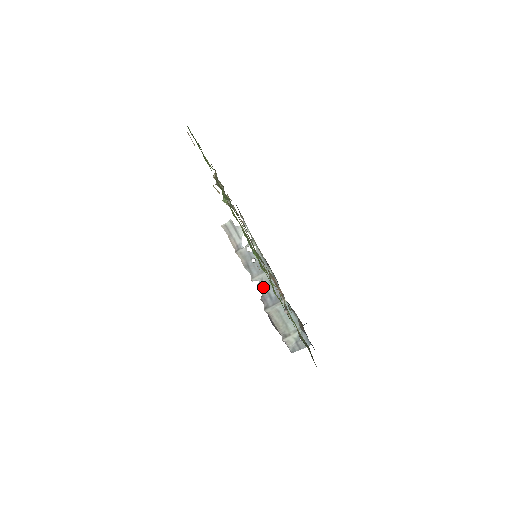
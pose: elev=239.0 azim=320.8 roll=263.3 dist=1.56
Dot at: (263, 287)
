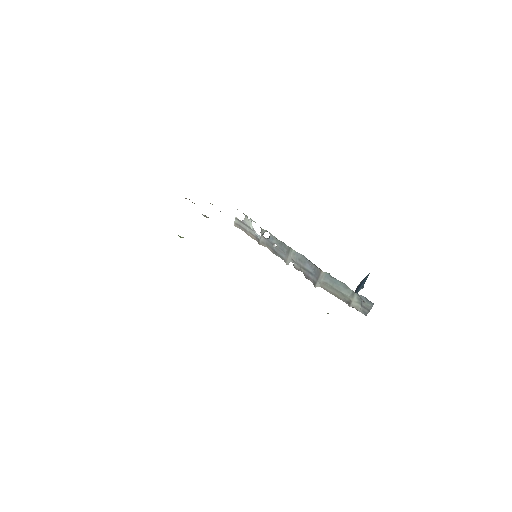
Dot at: (298, 266)
